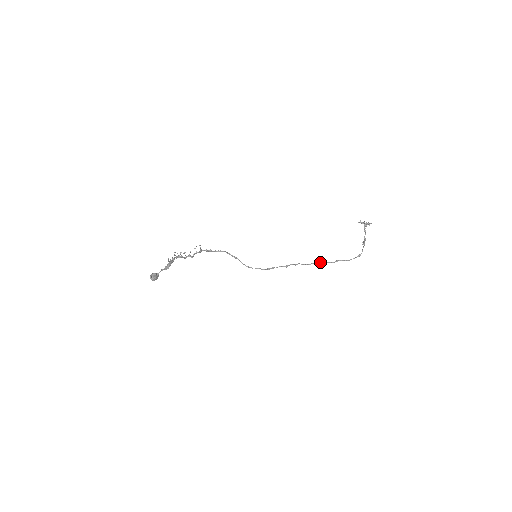
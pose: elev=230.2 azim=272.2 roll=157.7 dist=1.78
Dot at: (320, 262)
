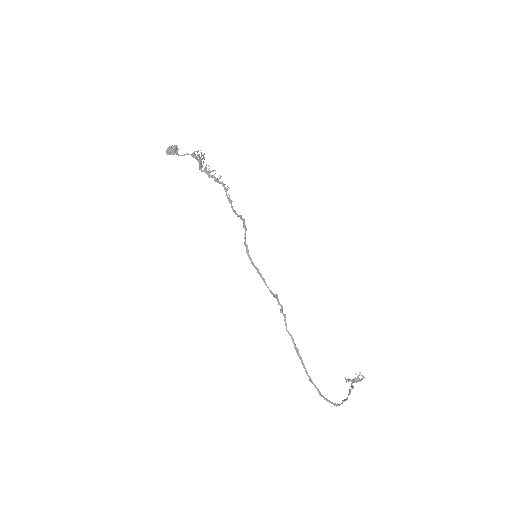
Dot at: (298, 351)
